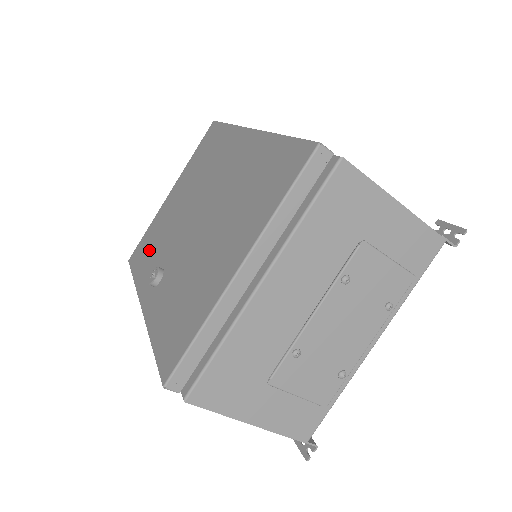
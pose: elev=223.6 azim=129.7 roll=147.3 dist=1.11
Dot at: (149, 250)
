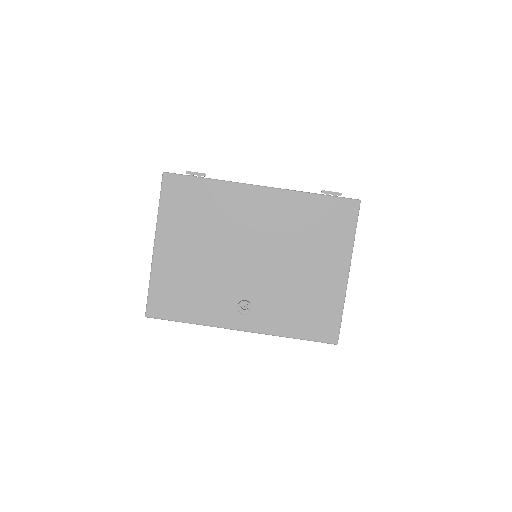
Dot at: (190, 297)
